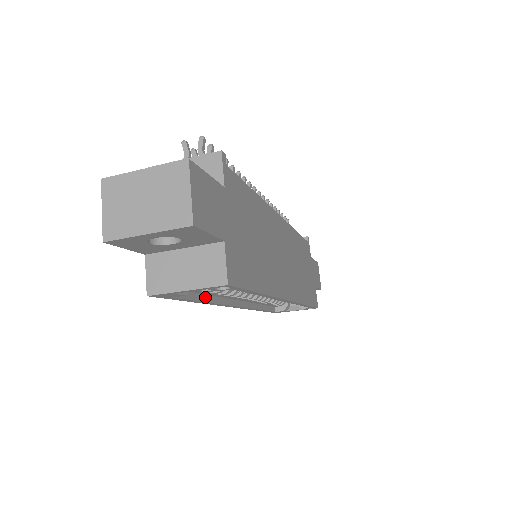
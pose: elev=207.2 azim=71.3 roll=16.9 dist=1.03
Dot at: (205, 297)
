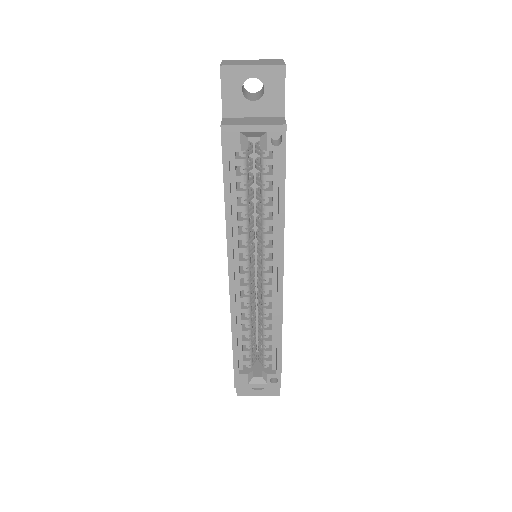
Dot at: (231, 208)
